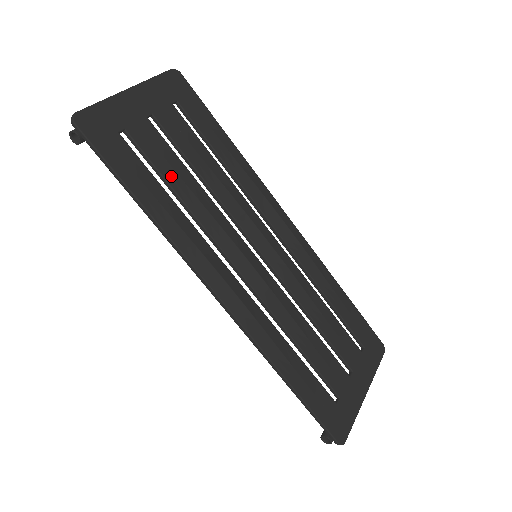
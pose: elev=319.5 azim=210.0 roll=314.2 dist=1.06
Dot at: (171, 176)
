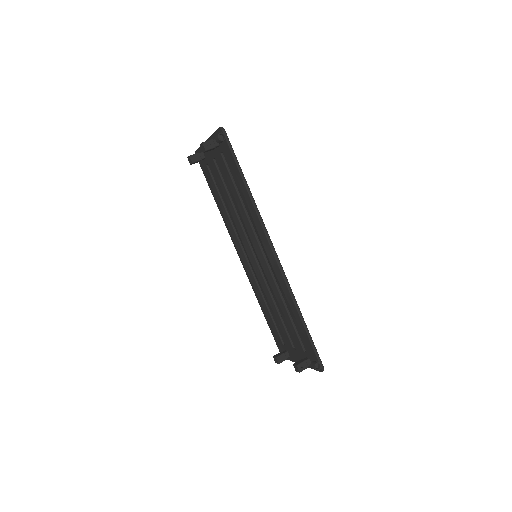
Dot at: (236, 187)
